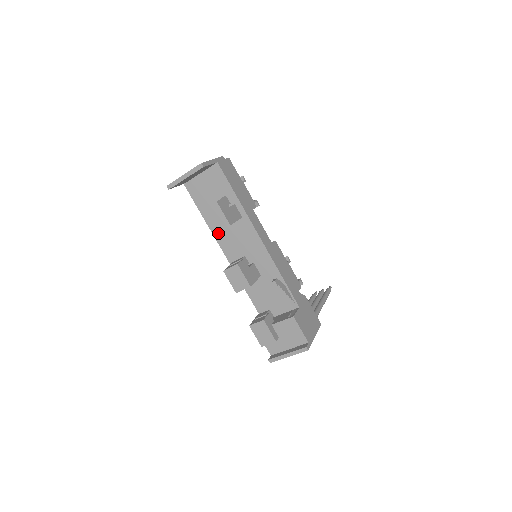
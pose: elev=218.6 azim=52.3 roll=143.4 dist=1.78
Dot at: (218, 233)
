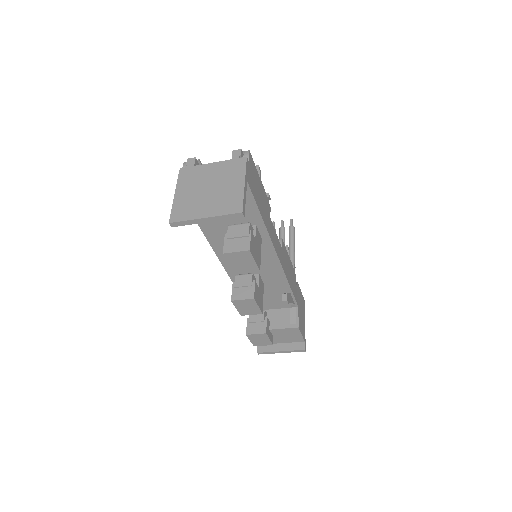
Dot at: (219, 245)
